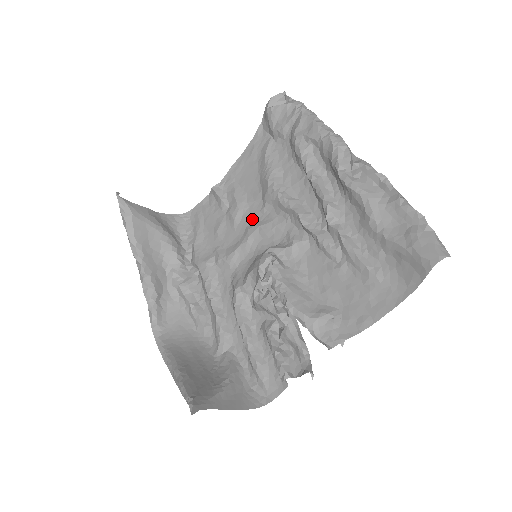
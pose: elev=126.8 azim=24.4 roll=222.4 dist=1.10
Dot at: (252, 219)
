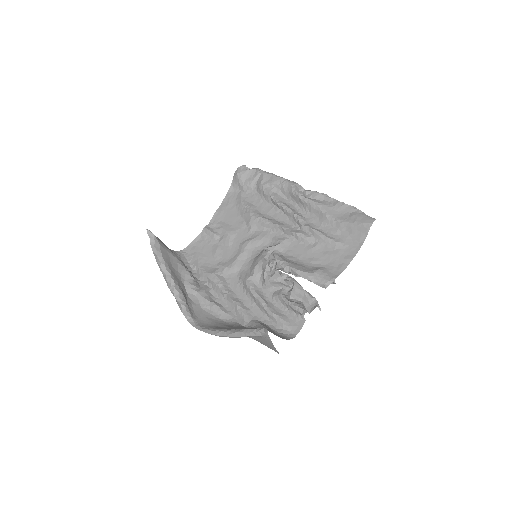
Dot at: (242, 239)
